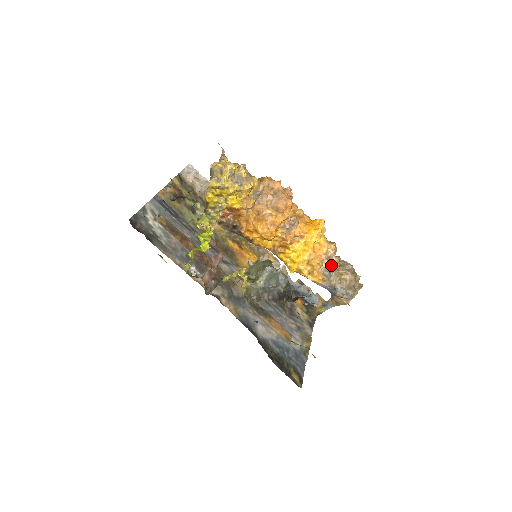
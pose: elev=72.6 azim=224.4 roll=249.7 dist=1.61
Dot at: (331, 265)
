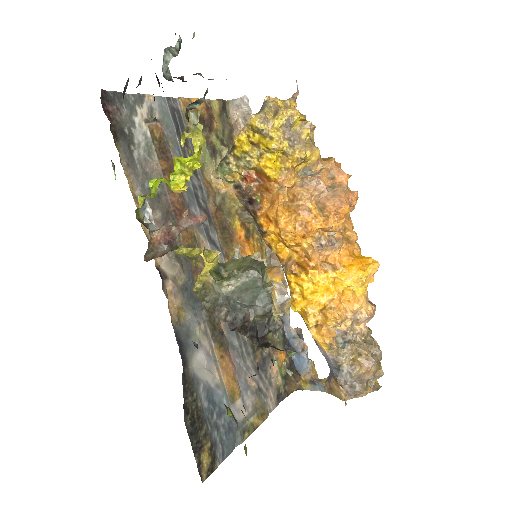
Dot at: (353, 333)
